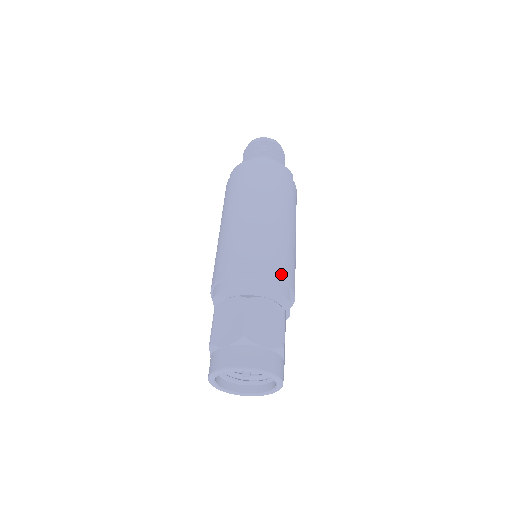
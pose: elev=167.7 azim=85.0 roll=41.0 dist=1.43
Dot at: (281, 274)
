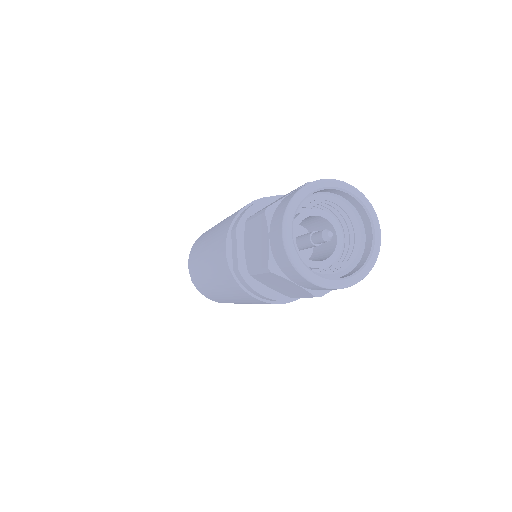
Dot at: occluded
